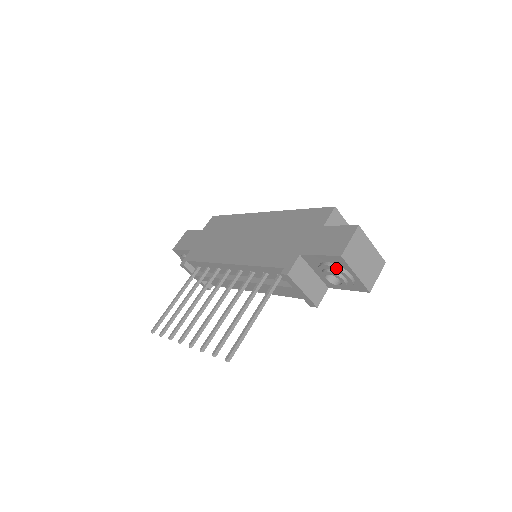
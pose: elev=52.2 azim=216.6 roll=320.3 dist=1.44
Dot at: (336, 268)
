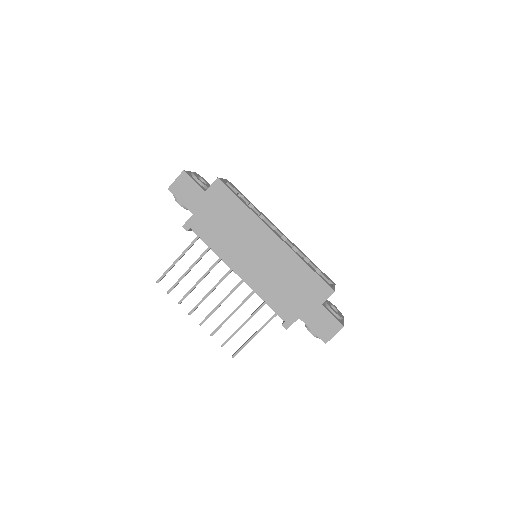
Dot at: occluded
